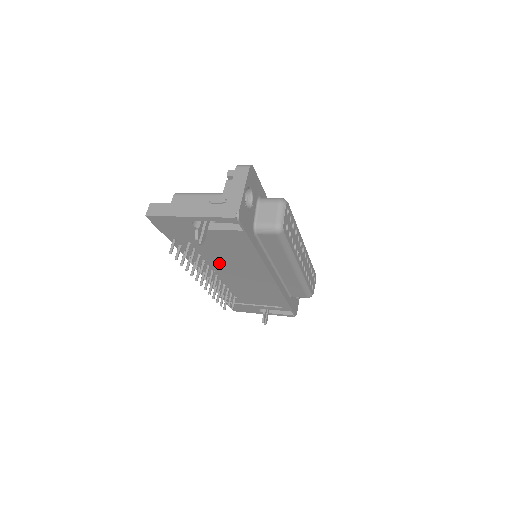
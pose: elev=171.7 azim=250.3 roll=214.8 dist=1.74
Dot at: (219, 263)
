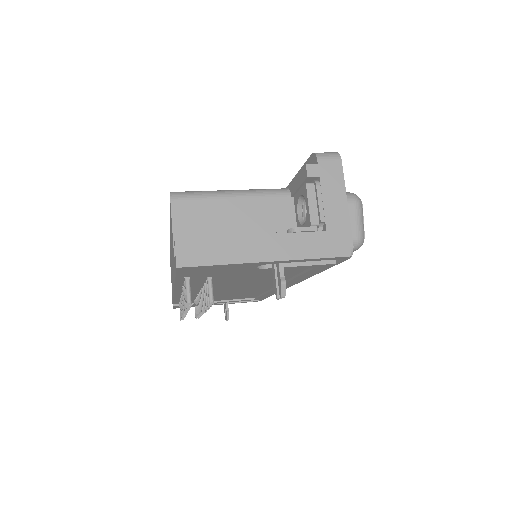
Dot at: (226, 285)
